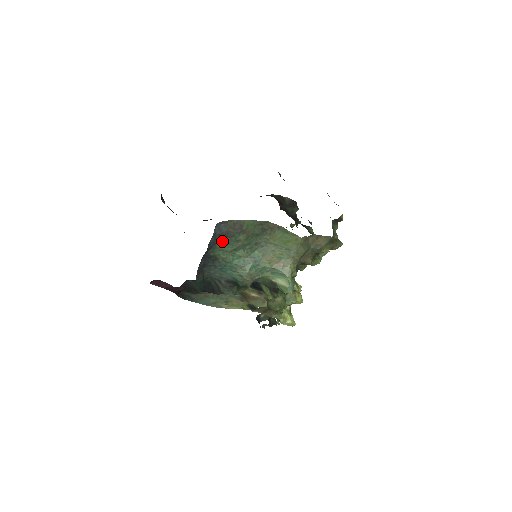
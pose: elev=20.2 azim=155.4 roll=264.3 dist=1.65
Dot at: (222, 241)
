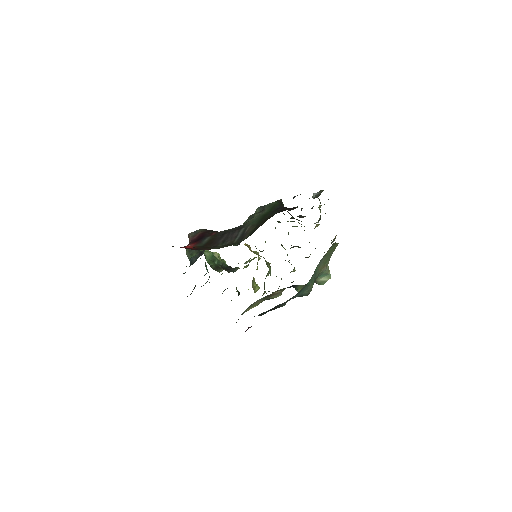
Dot at: occluded
